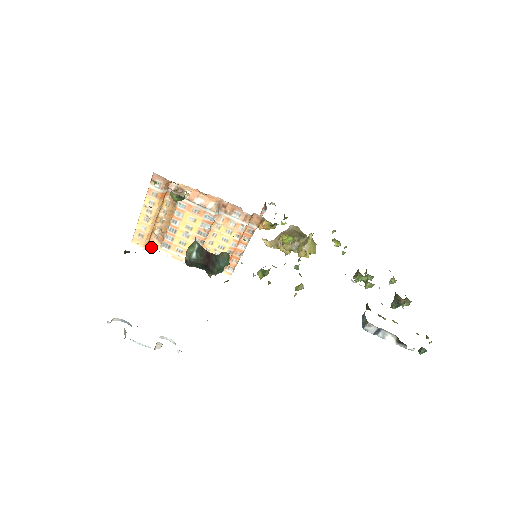
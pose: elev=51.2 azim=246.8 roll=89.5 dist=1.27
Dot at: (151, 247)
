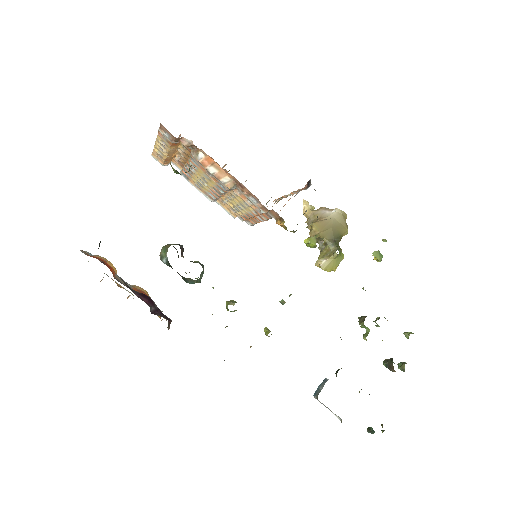
Dot at: (174, 164)
